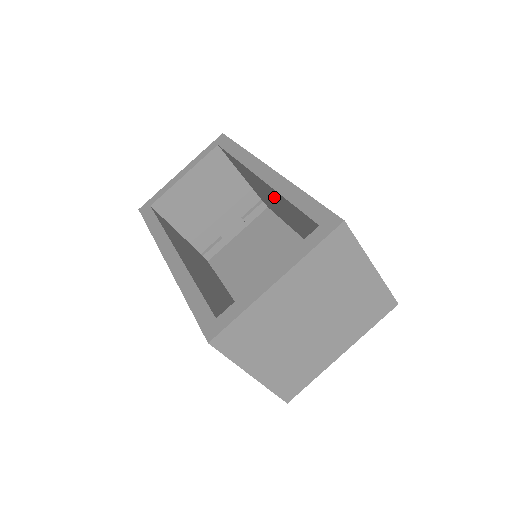
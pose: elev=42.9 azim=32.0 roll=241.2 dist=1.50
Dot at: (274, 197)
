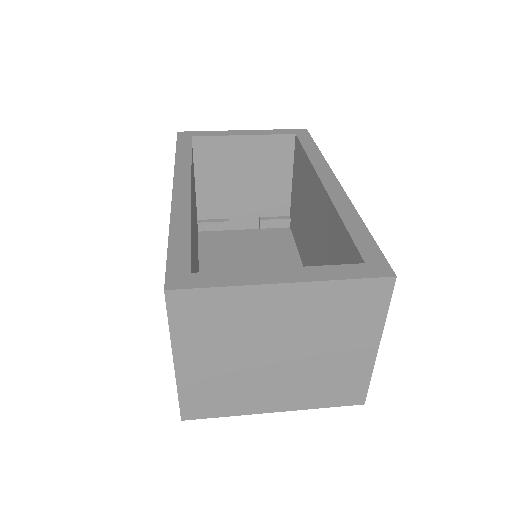
Dot at: (319, 214)
